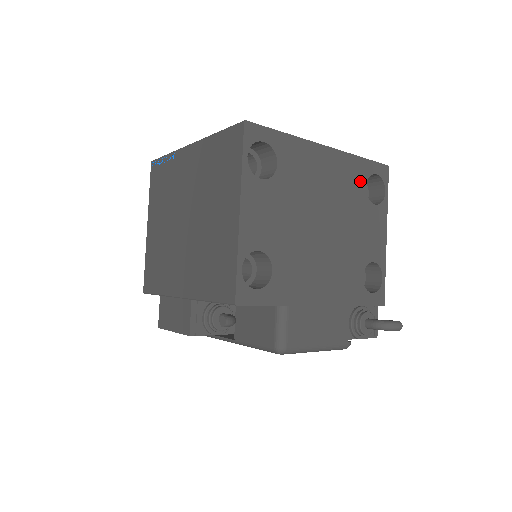
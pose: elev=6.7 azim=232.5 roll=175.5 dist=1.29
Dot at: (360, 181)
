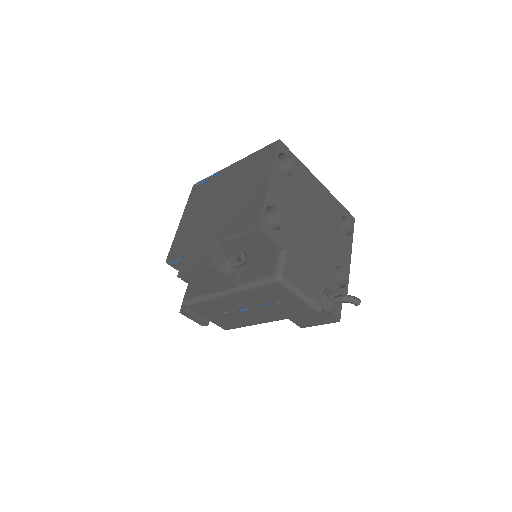
Dot at: (337, 214)
